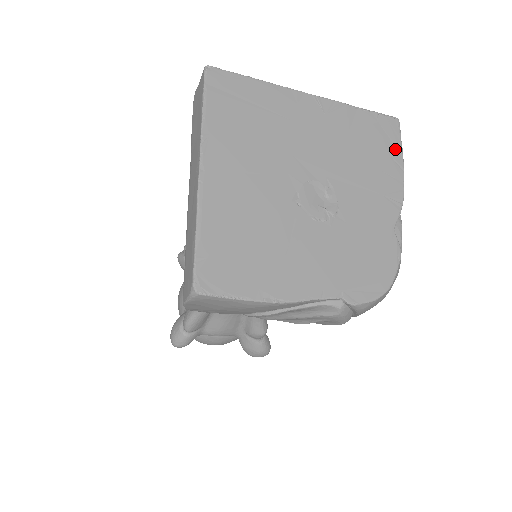
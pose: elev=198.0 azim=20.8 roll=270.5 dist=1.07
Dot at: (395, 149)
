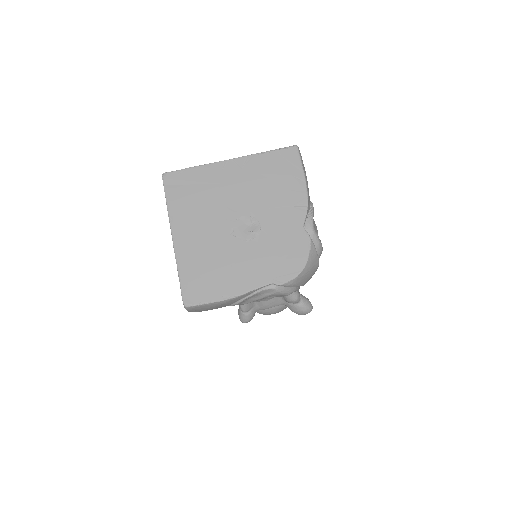
Dot at: (297, 170)
